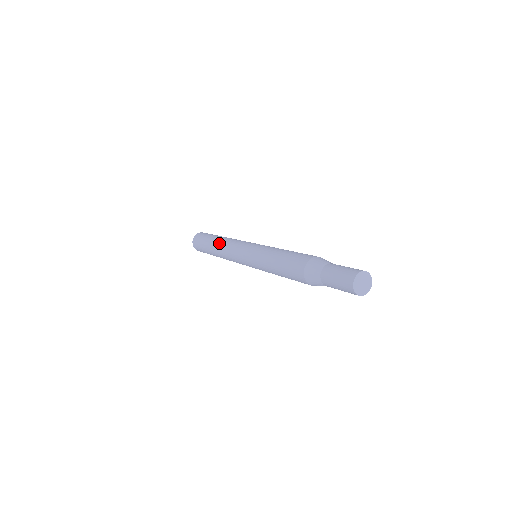
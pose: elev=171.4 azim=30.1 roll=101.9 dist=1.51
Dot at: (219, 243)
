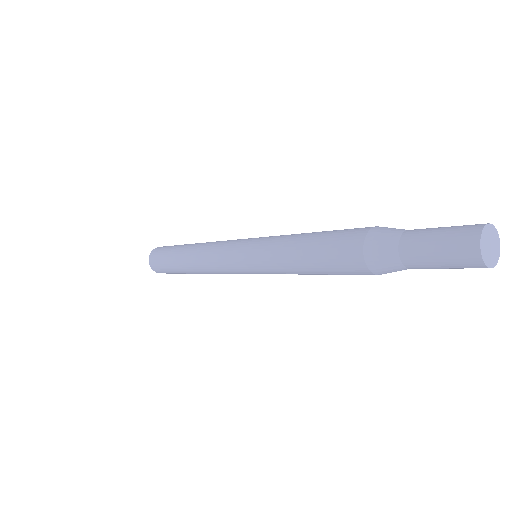
Dot at: occluded
